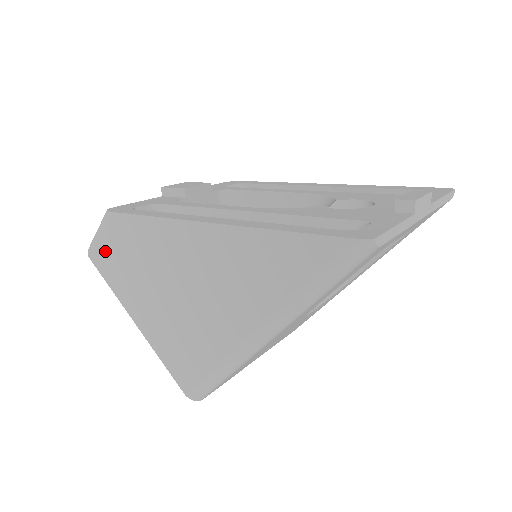
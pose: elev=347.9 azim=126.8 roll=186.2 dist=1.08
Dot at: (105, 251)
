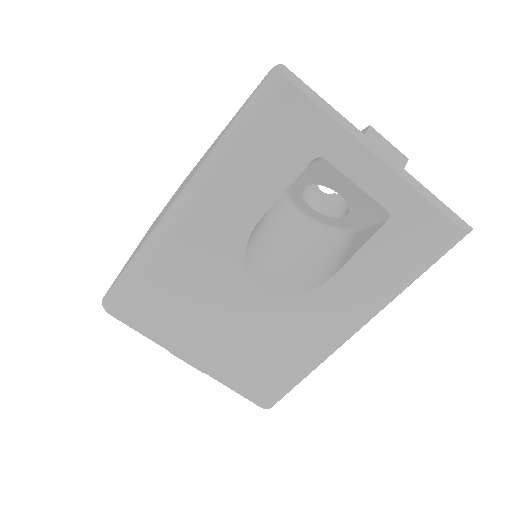
Dot at: occluded
